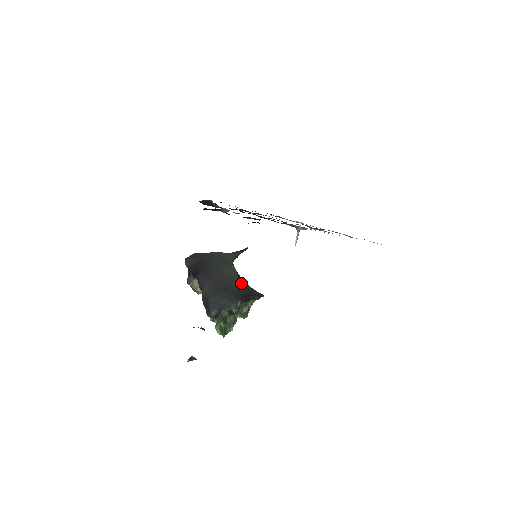
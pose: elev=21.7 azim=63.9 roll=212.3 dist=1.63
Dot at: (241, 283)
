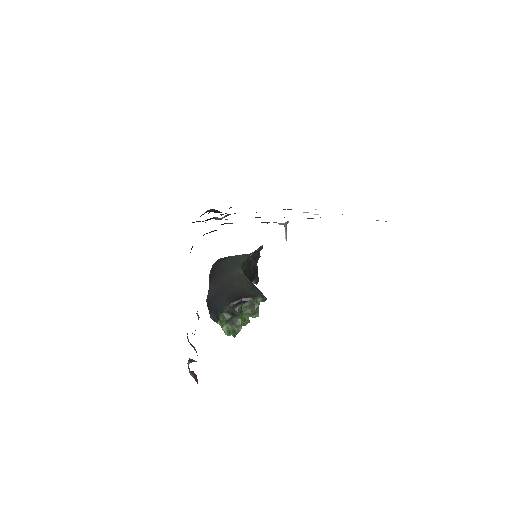
Dot at: (238, 285)
